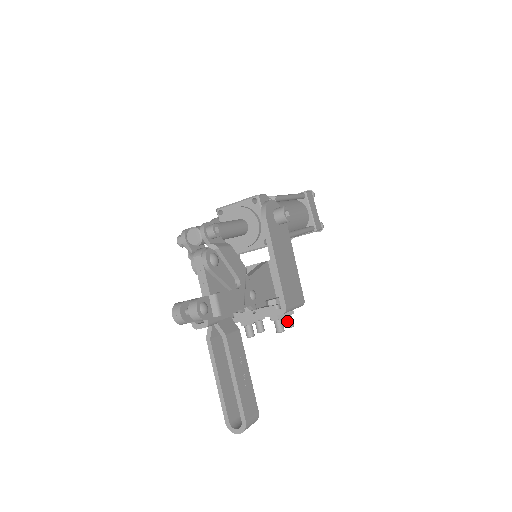
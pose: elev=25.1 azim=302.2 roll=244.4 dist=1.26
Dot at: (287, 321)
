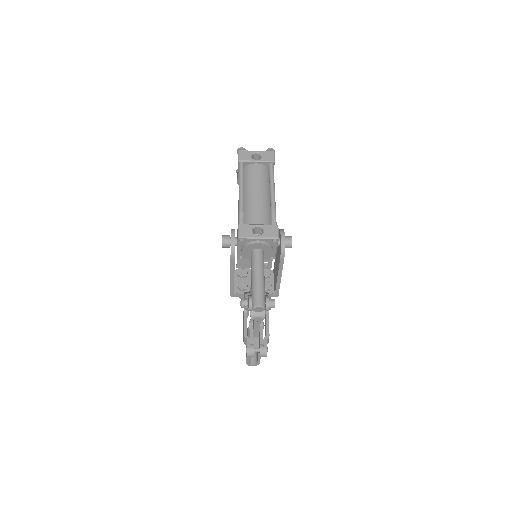
Dot at: occluded
